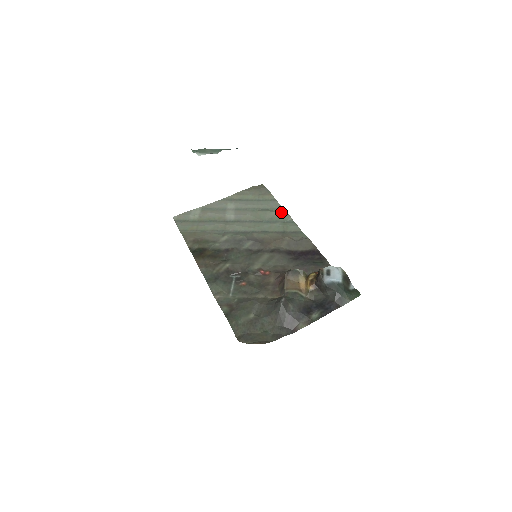
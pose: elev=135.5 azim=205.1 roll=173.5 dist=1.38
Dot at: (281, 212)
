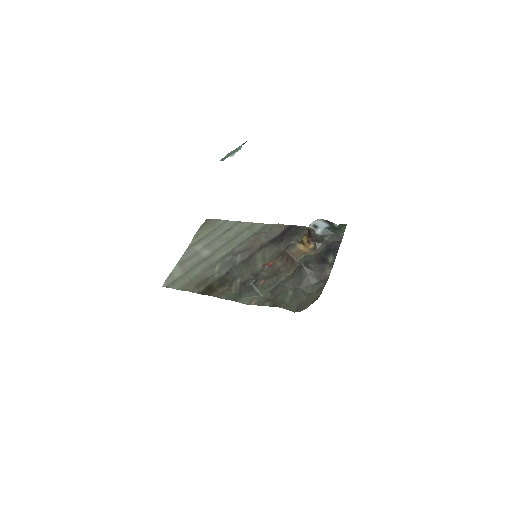
Dot at: (239, 224)
